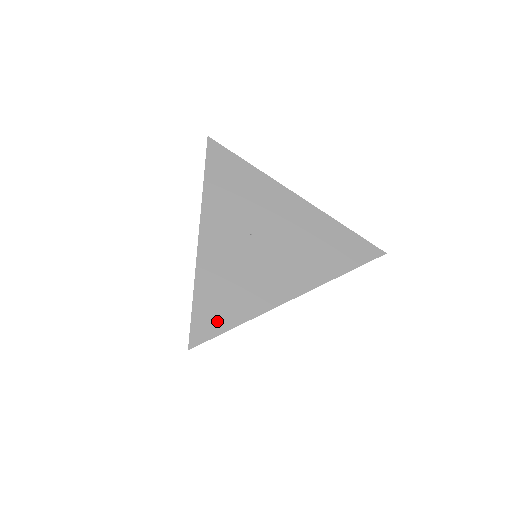
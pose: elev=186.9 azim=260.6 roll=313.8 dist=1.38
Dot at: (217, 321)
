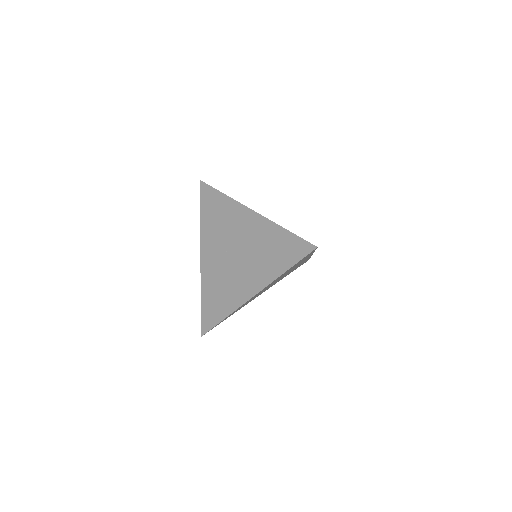
Dot at: (213, 317)
